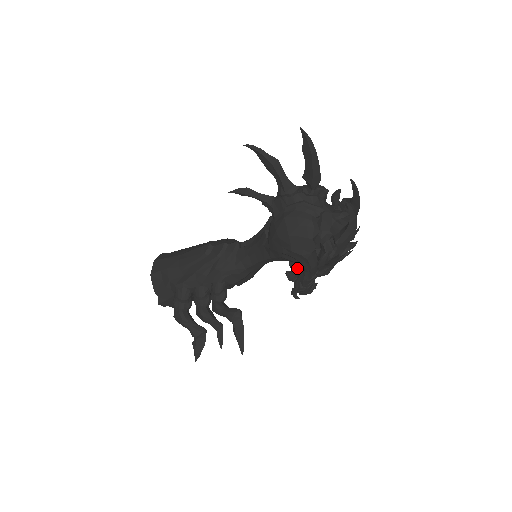
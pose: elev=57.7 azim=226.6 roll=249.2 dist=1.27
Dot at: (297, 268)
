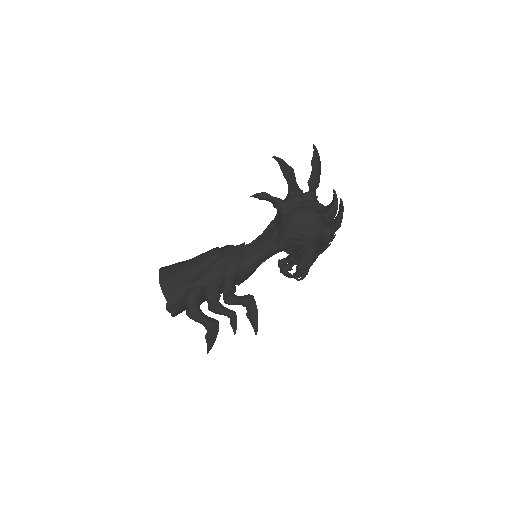
Dot at: (293, 260)
